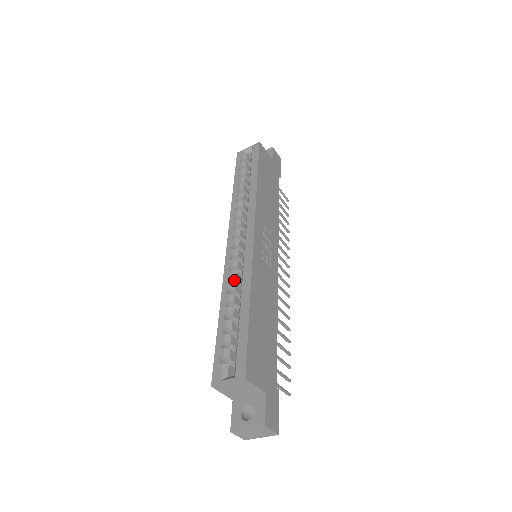
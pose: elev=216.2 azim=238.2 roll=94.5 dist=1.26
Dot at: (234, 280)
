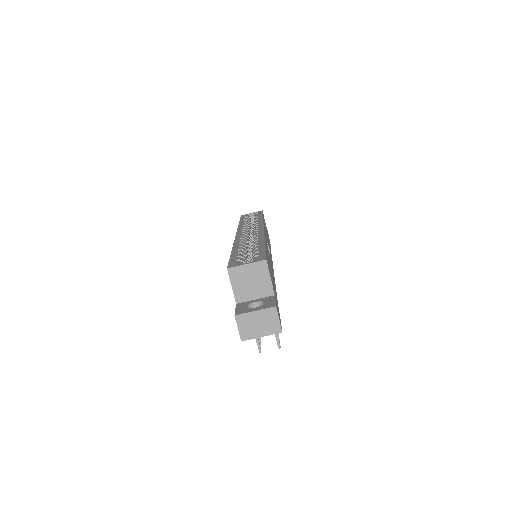
Dot at: occluded
